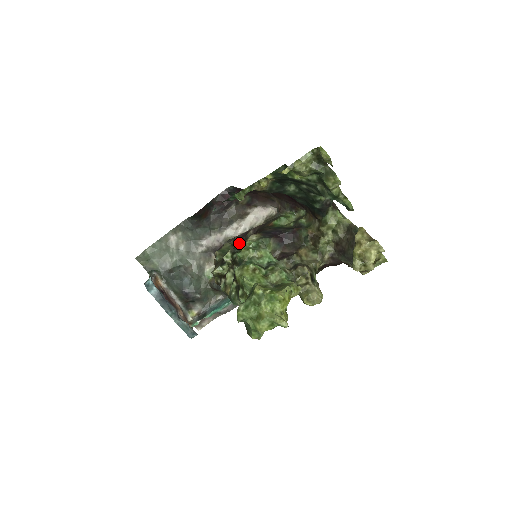
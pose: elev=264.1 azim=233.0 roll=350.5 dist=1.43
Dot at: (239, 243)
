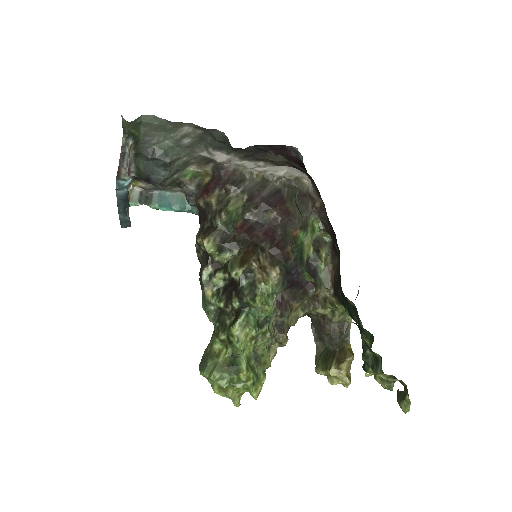
Dot at: (251, 212)
